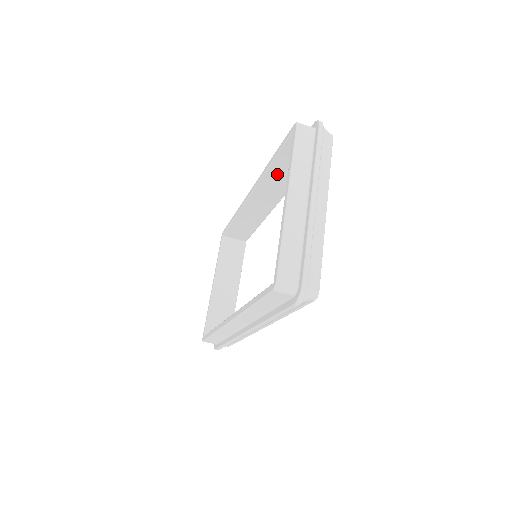
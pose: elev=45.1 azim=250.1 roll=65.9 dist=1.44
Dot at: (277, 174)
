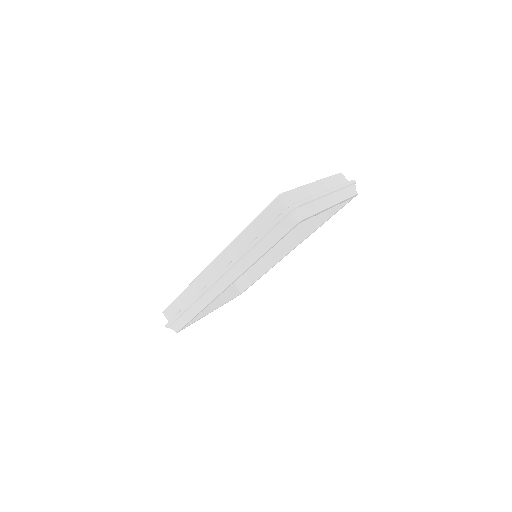
Dot at: occluded
